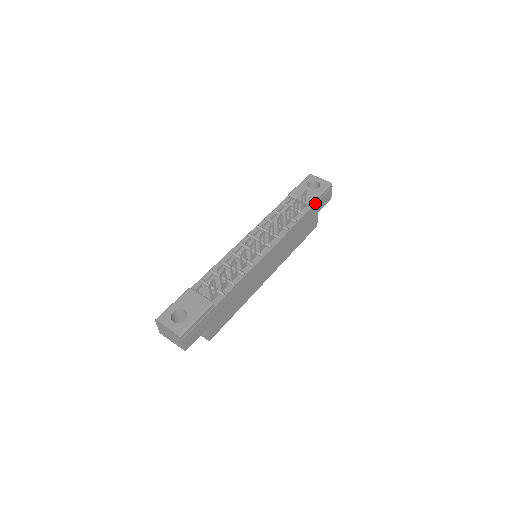
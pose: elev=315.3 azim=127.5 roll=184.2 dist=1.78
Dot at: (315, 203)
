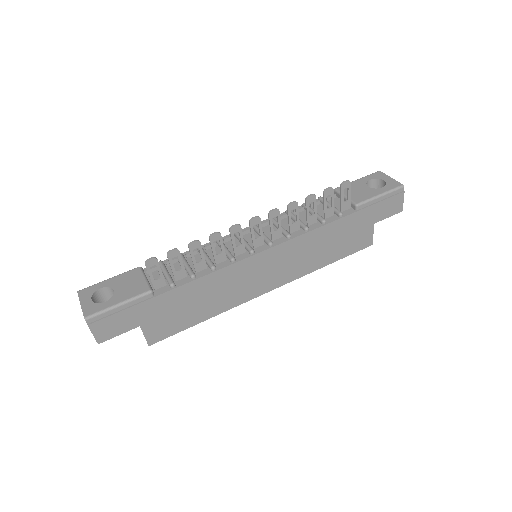
Dot at: (366, 206)
